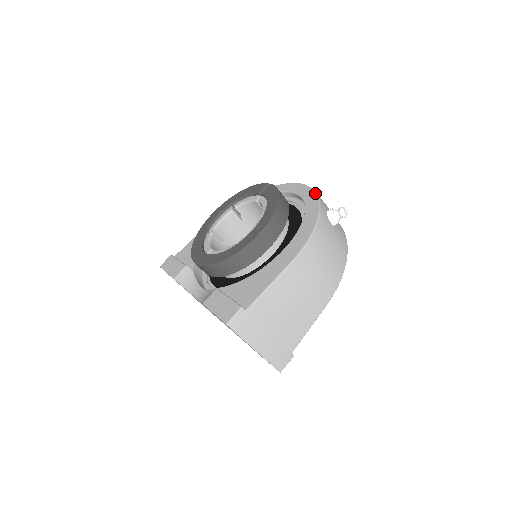
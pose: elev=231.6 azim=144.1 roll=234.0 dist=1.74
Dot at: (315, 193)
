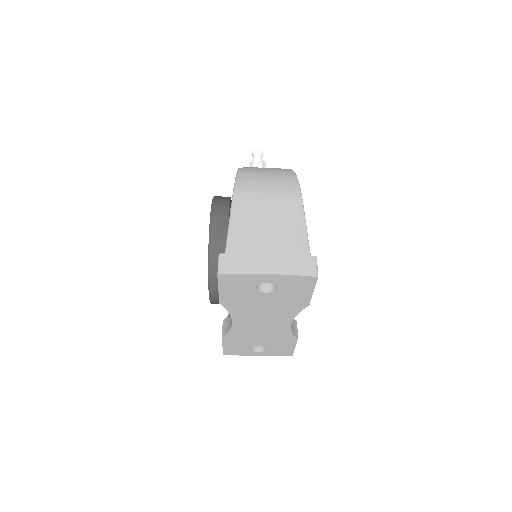
Dot at: occluded
